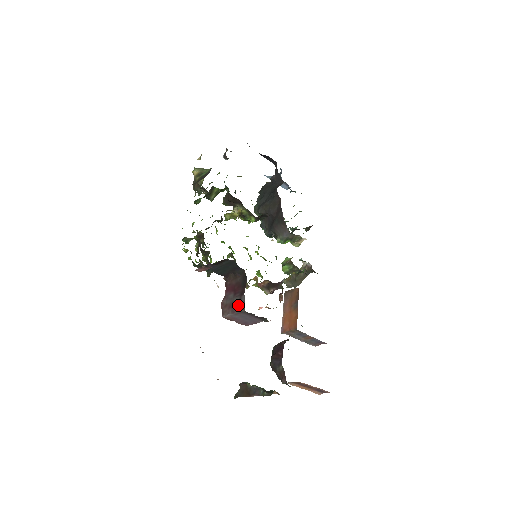
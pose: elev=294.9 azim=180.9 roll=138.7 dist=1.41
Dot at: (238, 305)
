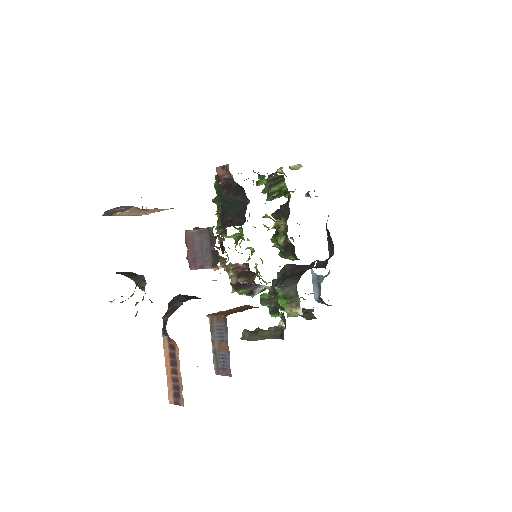
Dot at: occluded
